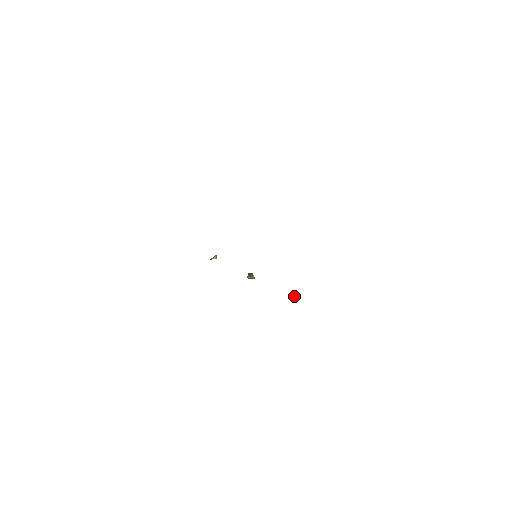
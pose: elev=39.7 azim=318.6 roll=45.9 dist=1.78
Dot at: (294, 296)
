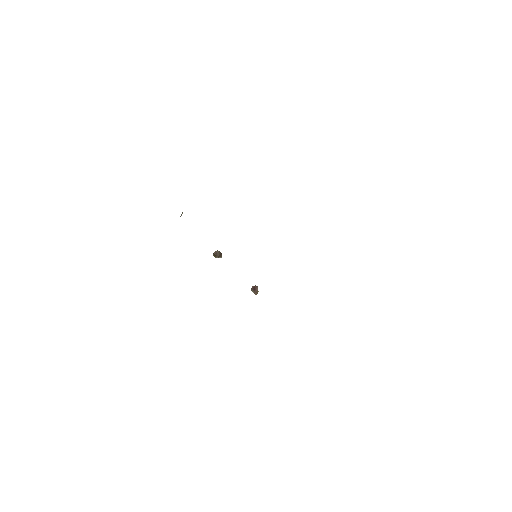
Dot at: (256, 294)
